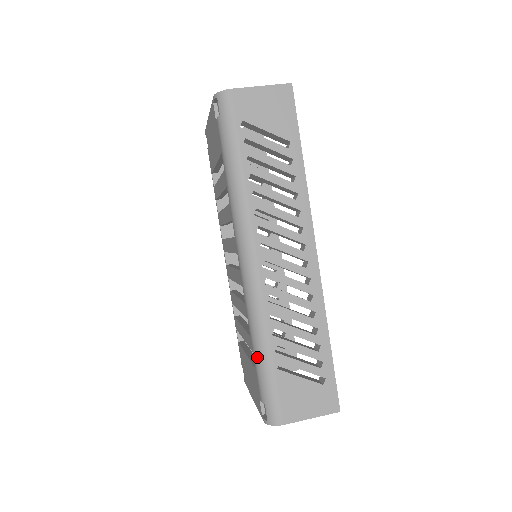
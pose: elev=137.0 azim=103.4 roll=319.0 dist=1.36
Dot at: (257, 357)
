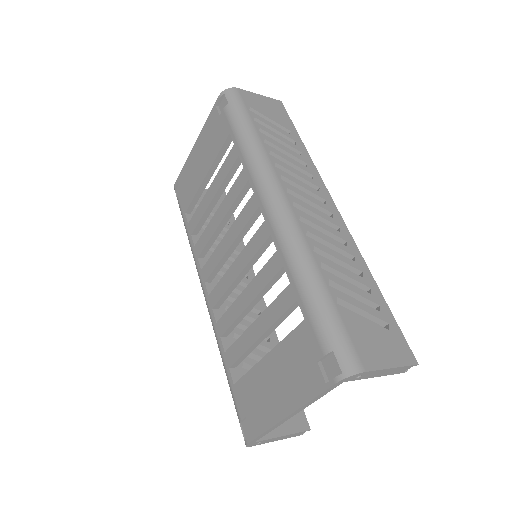
Dot at: (309, 295)
